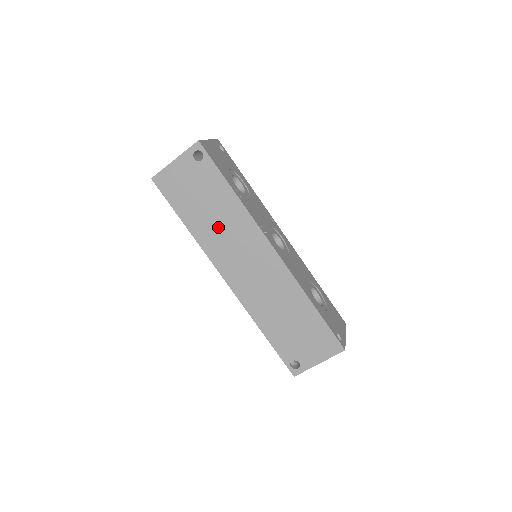
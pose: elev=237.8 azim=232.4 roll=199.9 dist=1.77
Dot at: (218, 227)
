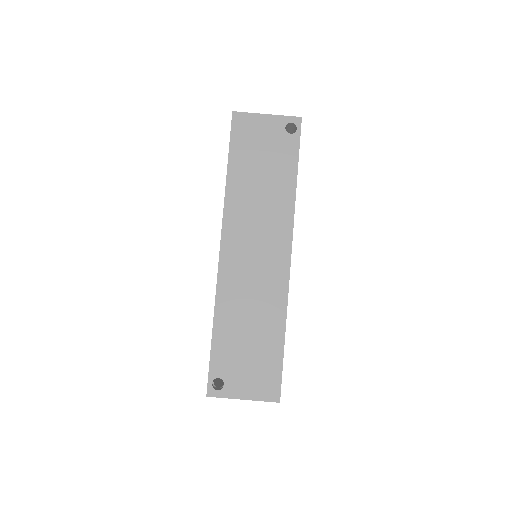
Dot at: (256, 198)
